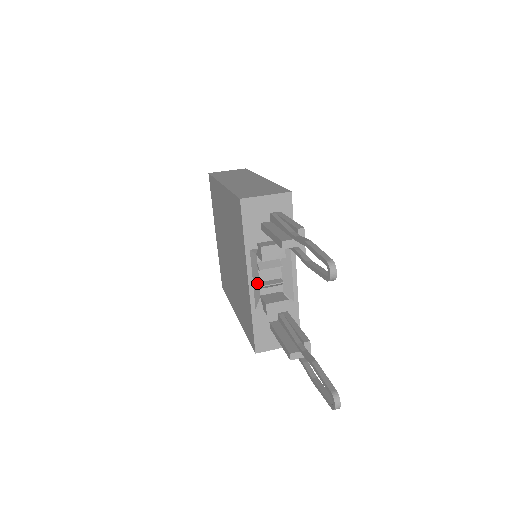
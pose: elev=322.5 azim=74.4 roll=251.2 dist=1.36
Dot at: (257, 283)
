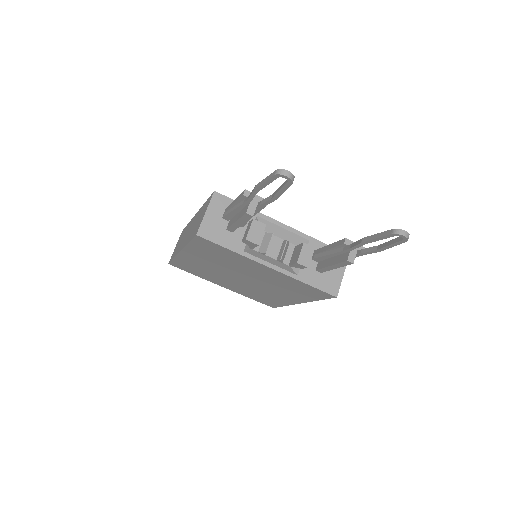
Dot at: (276, 262)
